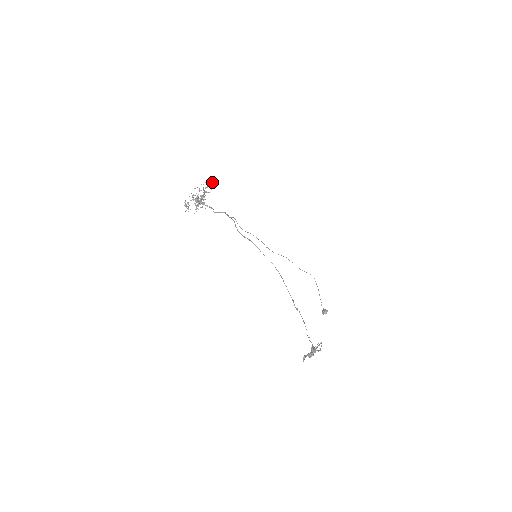
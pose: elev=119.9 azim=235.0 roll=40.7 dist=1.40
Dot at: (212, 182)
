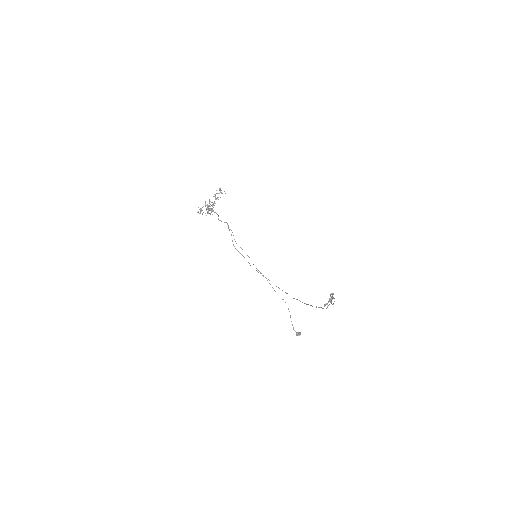
Dot at: occluded
